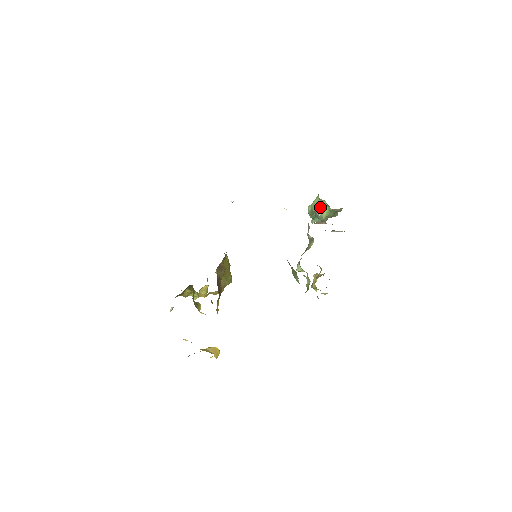
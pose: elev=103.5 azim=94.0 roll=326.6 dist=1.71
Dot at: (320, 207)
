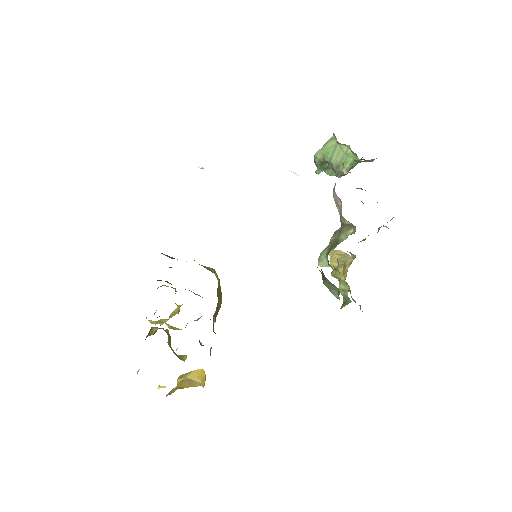
Dot at: (339, 155)
